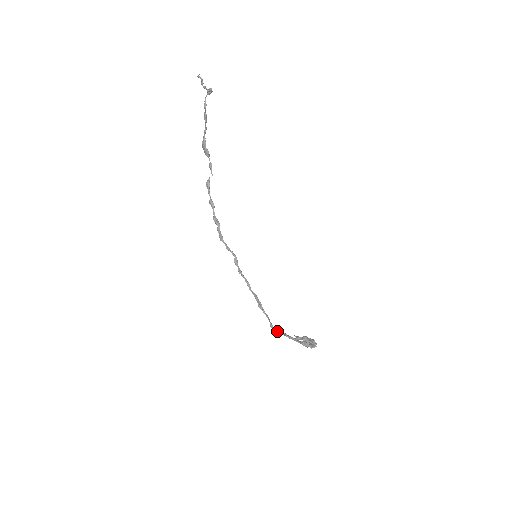
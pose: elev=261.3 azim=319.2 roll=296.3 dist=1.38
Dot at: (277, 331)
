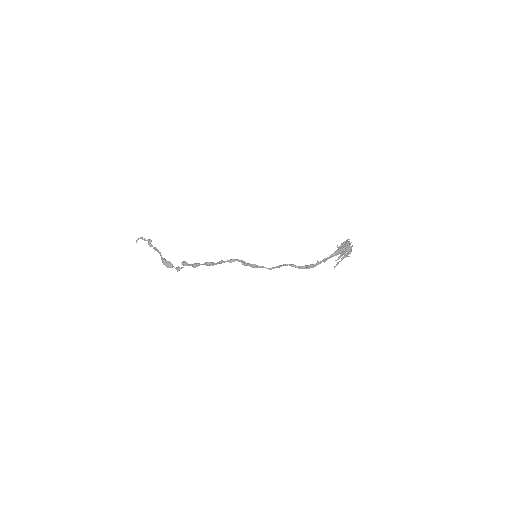
Dot at: (317, 263)
